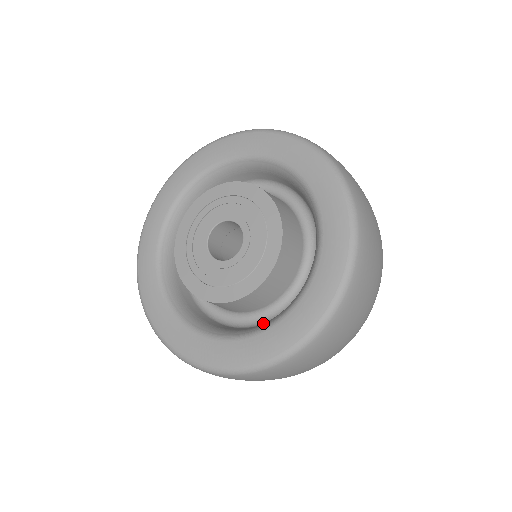
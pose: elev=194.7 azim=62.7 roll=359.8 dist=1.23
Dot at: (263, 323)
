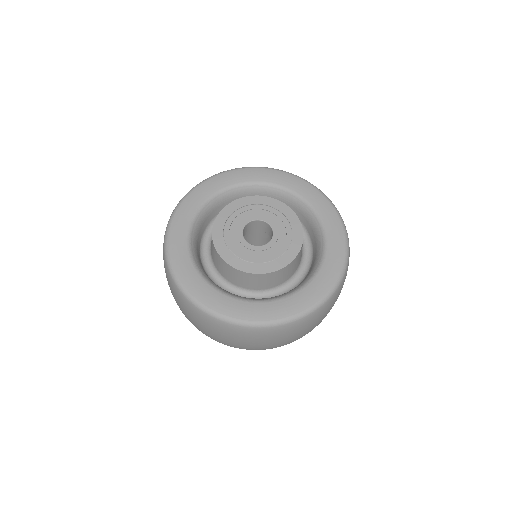
Dot at: occluded
